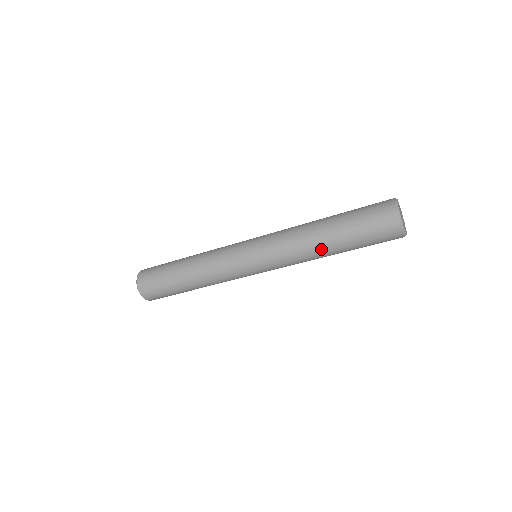
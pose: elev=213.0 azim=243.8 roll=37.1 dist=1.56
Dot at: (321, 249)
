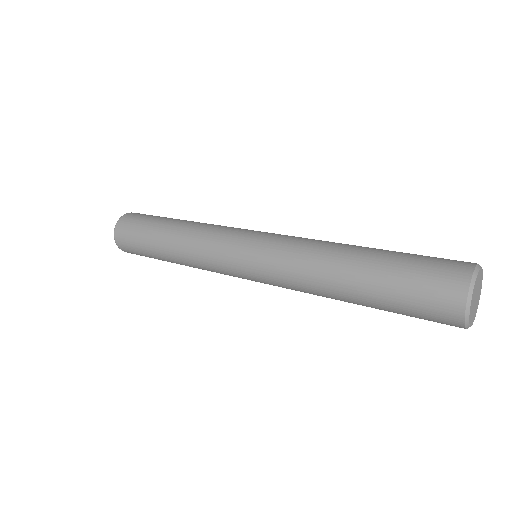
Dot at: (335, 292)
